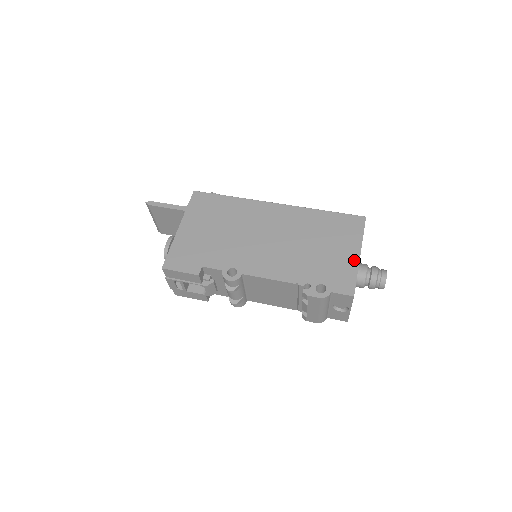
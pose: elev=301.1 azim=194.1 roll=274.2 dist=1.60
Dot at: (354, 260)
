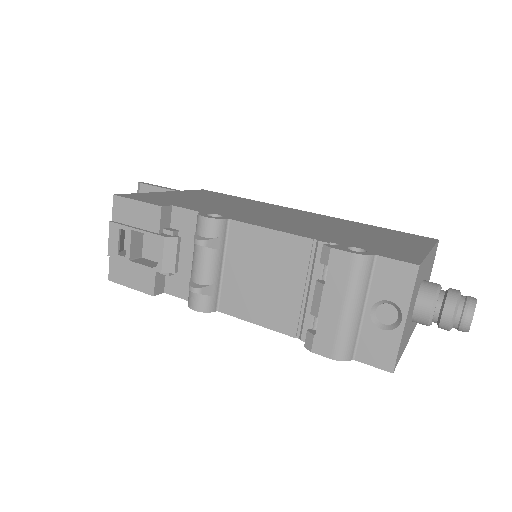
Dot at: (420, 250)
